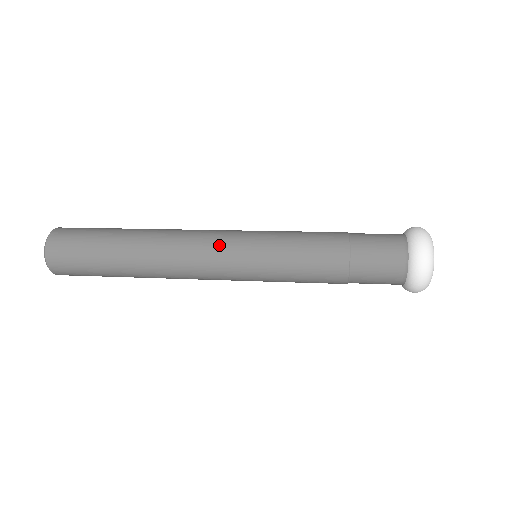
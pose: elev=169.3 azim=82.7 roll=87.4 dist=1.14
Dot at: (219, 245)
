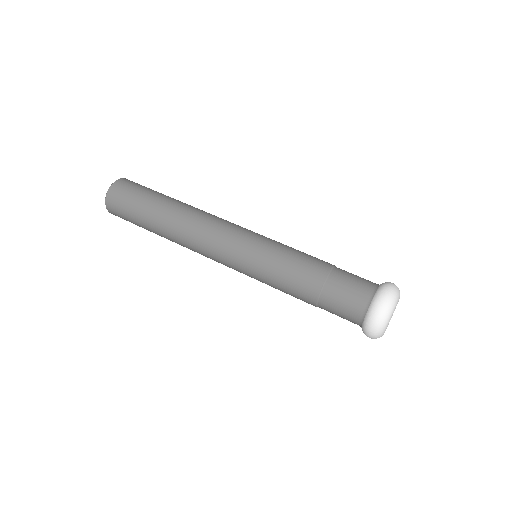
Dot at: (221, 261)
